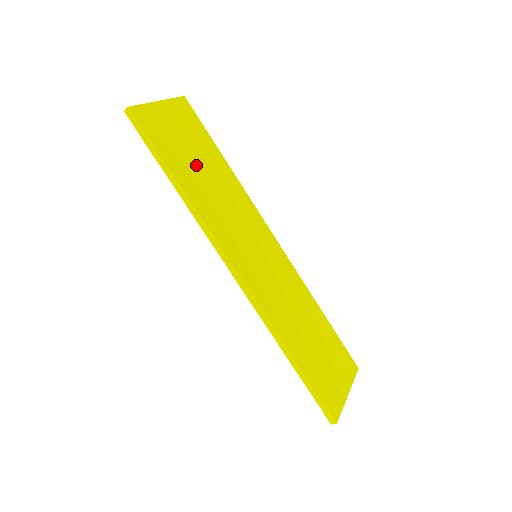
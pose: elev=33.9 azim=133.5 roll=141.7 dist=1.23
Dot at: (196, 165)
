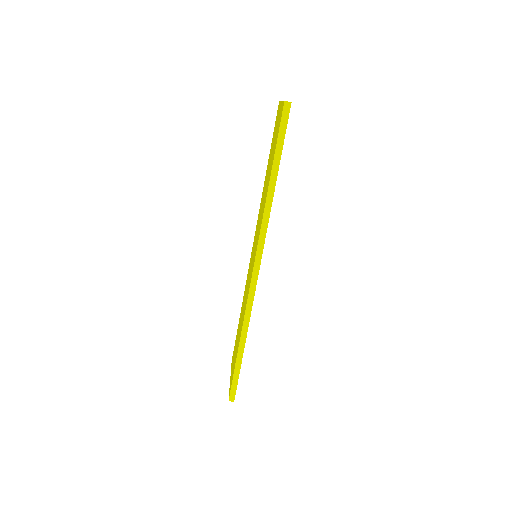
Dot at: occluded
